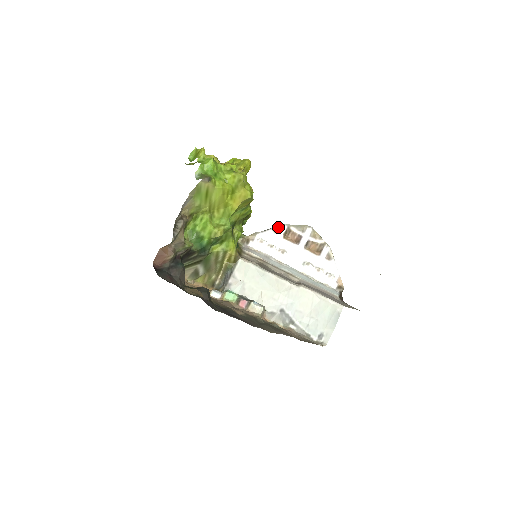
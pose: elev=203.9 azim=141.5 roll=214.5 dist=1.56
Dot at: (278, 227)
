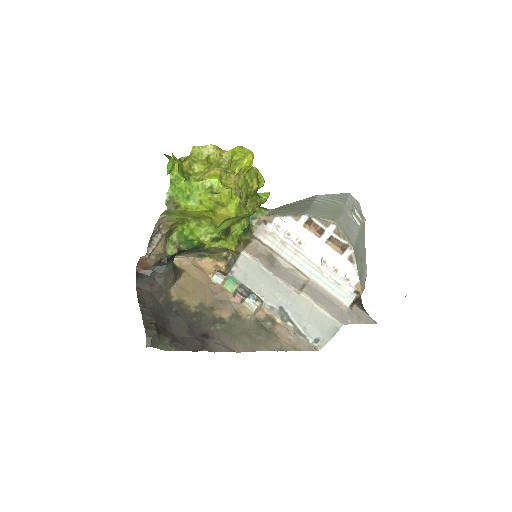
Dot at: (298, 215)
